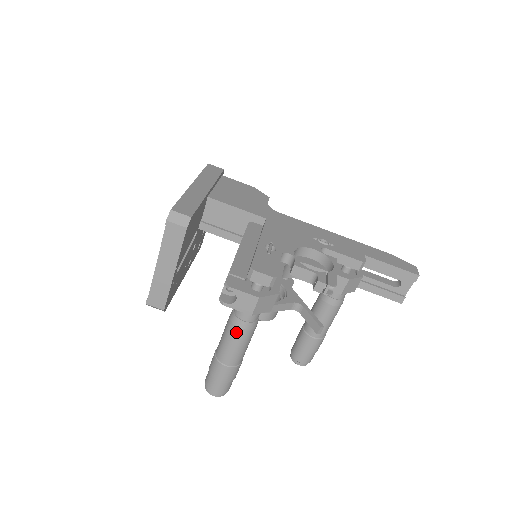
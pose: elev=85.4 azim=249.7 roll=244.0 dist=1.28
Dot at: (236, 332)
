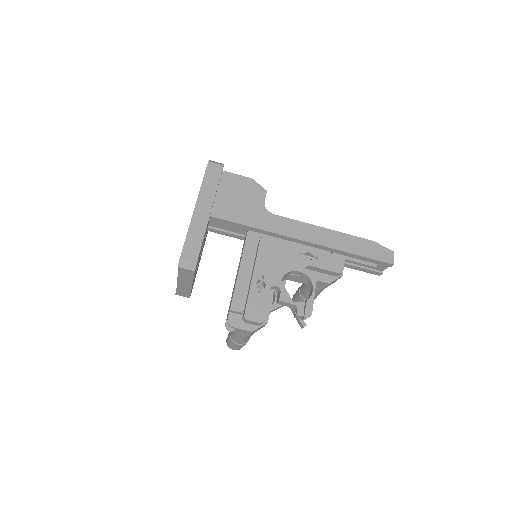
Dot at: (241, 336)
